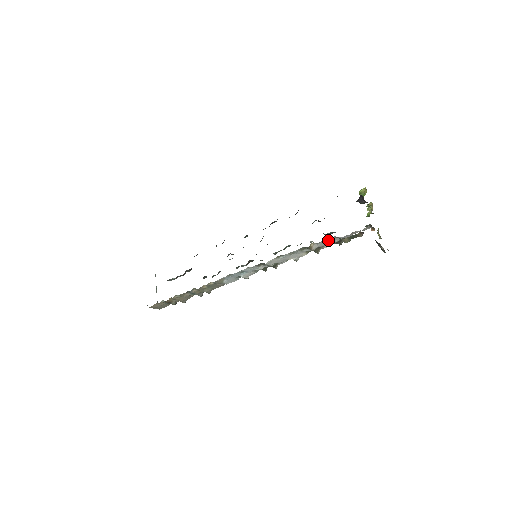
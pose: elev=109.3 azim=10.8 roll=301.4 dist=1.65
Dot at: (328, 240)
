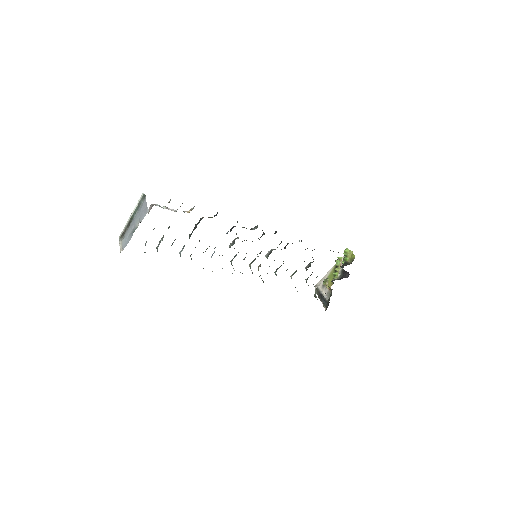
Dot at: occluded
